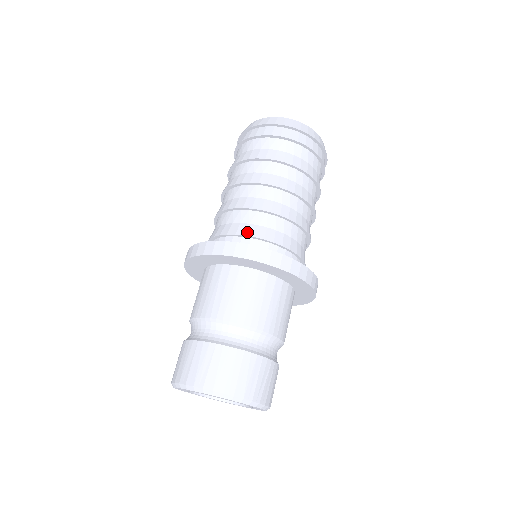
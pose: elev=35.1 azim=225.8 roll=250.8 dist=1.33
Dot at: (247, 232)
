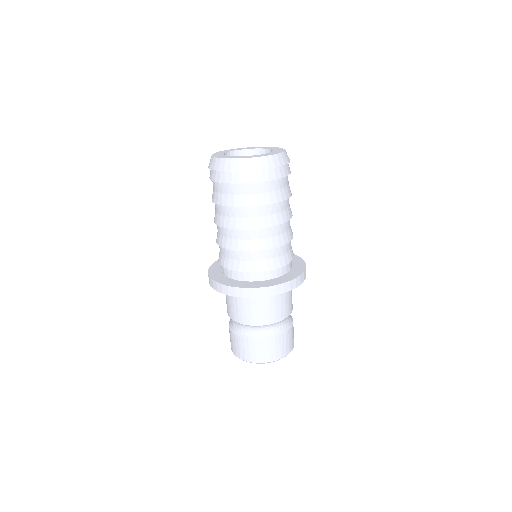
Dot at: (286, 262)
